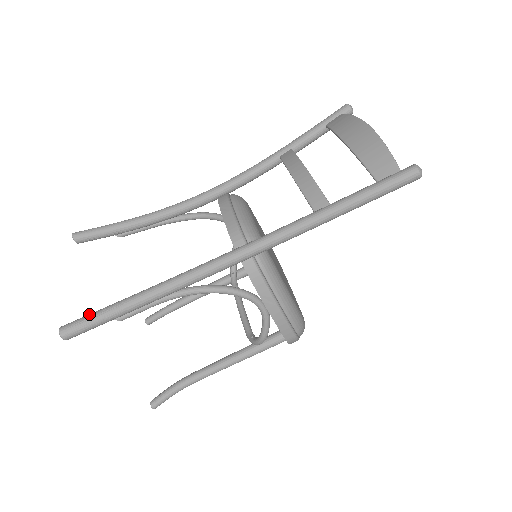
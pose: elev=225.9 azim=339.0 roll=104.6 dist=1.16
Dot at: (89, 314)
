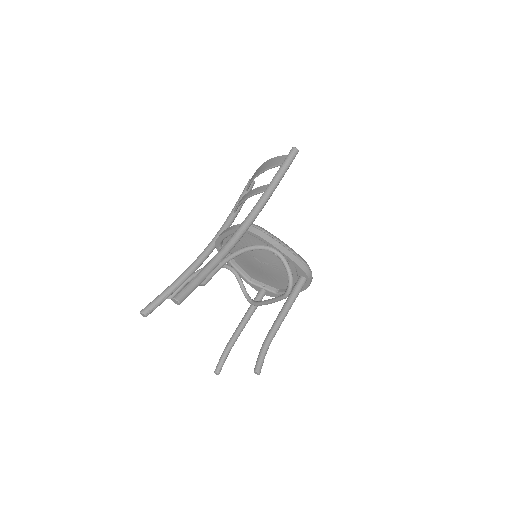
Dot at: (184, 286)
